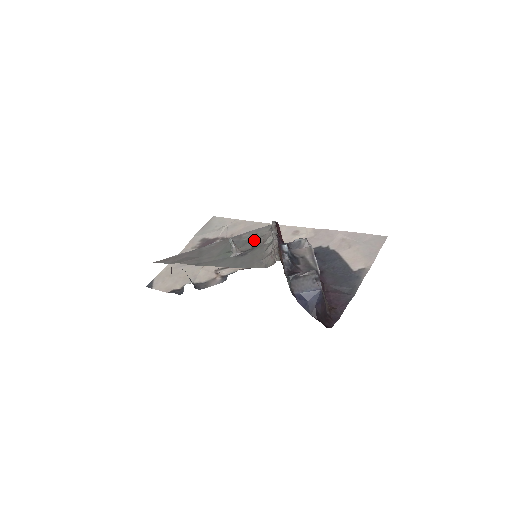
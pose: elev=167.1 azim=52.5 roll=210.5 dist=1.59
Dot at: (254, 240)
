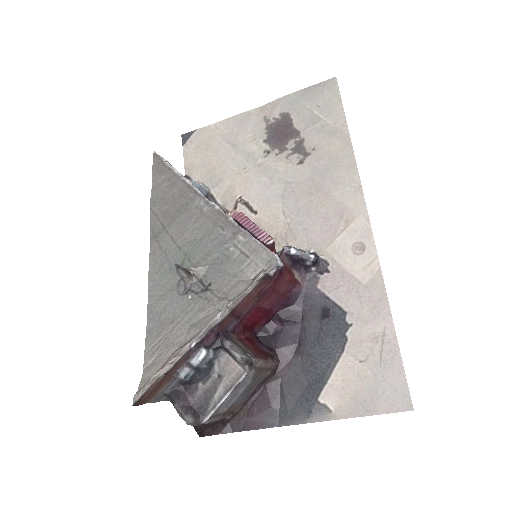
Dot at: (225, 272)
